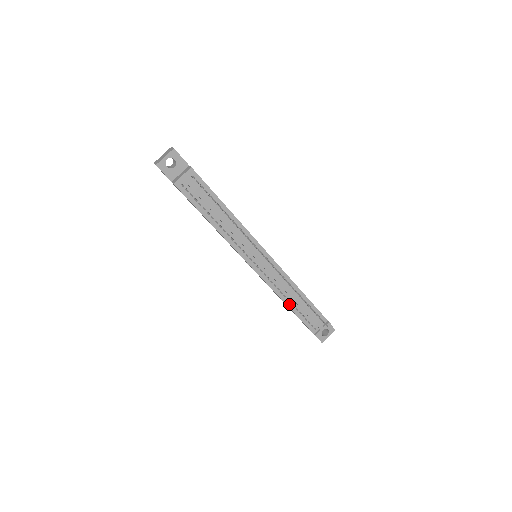
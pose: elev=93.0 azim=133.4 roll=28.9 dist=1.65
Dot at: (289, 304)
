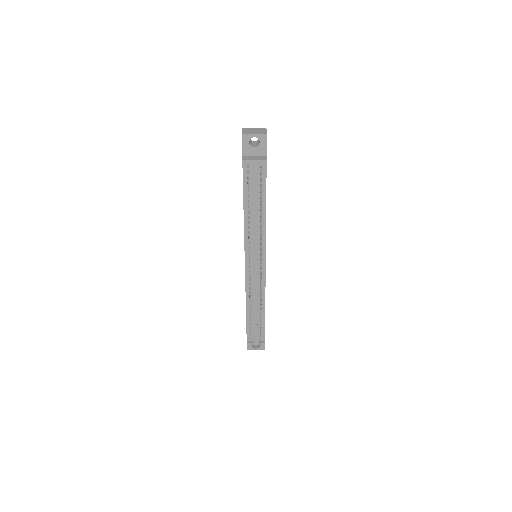
Dot at: (248, 308)
